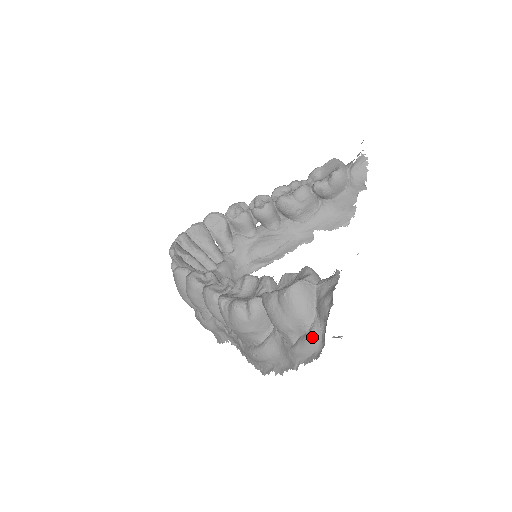
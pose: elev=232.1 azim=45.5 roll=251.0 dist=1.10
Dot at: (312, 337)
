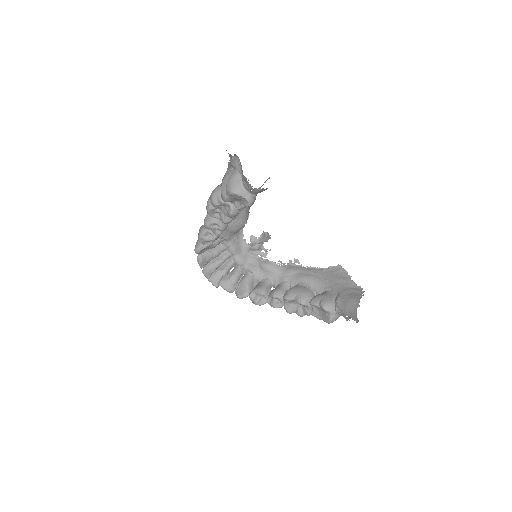
Dot at: occluded
